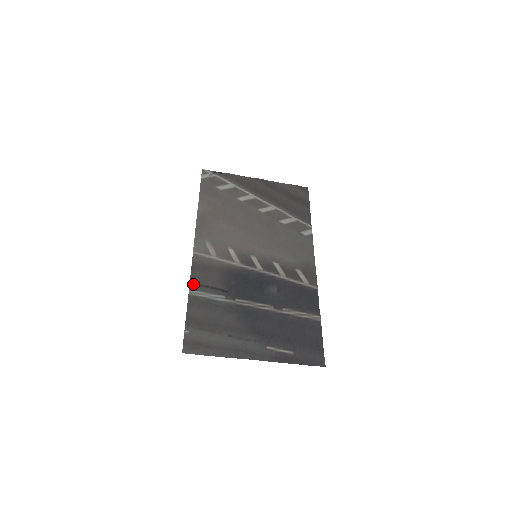
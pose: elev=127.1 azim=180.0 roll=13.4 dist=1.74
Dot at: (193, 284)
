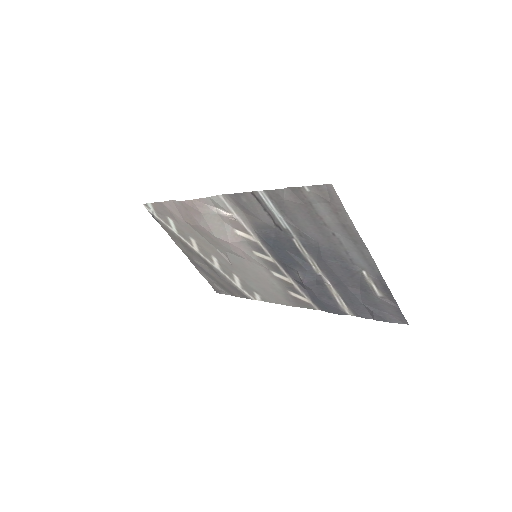
Dot at: (254, 195)
